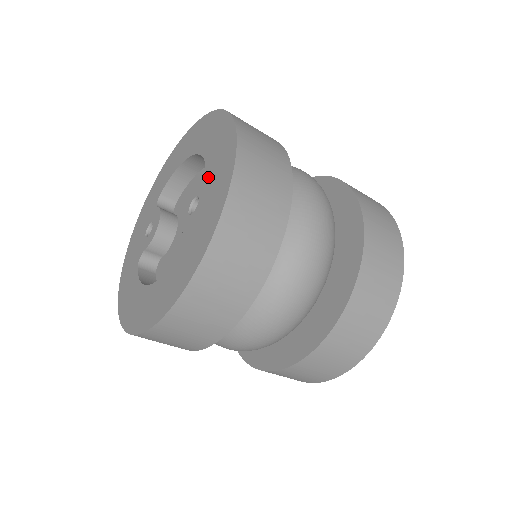
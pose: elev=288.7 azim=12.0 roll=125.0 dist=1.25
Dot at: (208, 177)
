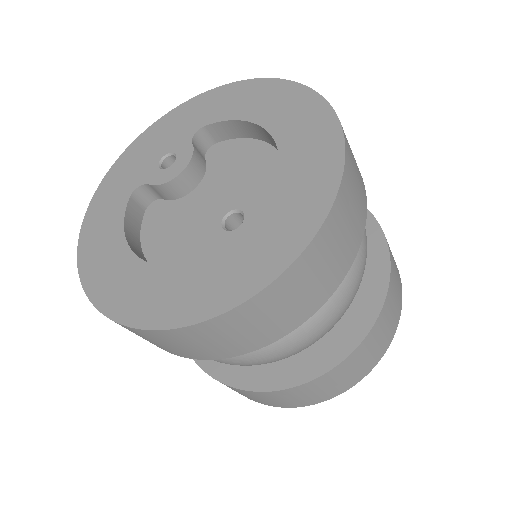
Dot at: (270, 207)
